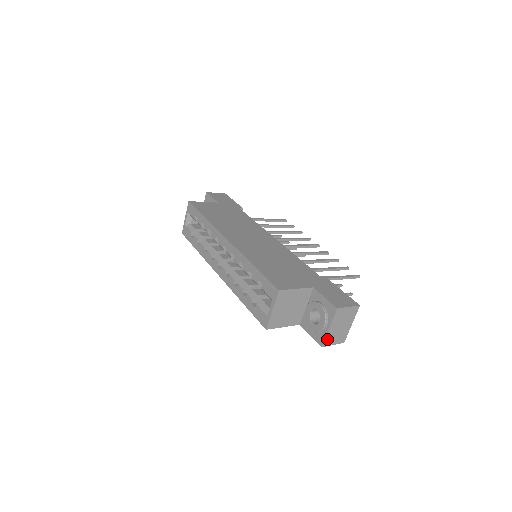
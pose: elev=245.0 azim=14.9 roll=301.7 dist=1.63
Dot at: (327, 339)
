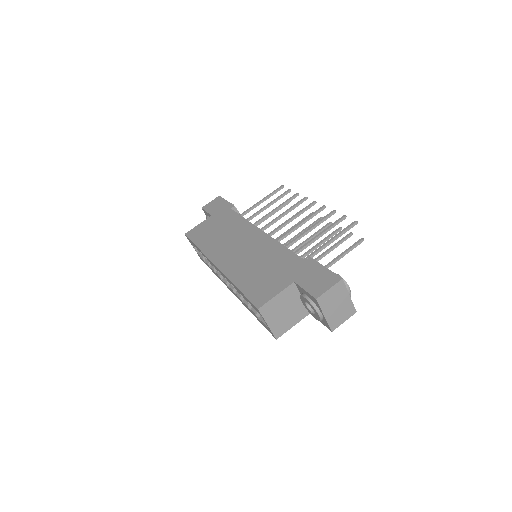
Dot at: (332, 323)
